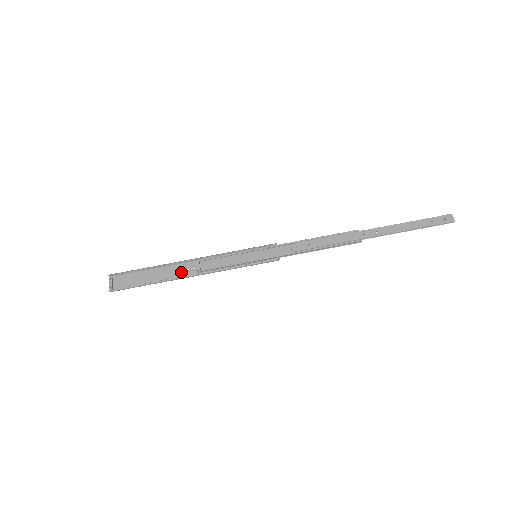
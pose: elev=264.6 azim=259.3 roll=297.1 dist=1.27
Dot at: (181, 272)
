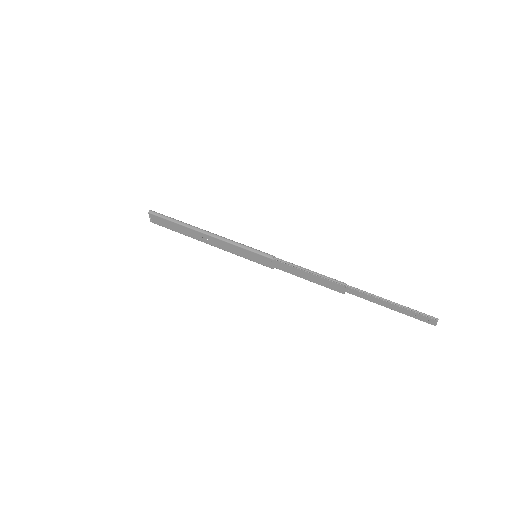
Dot at: (198, 234)
